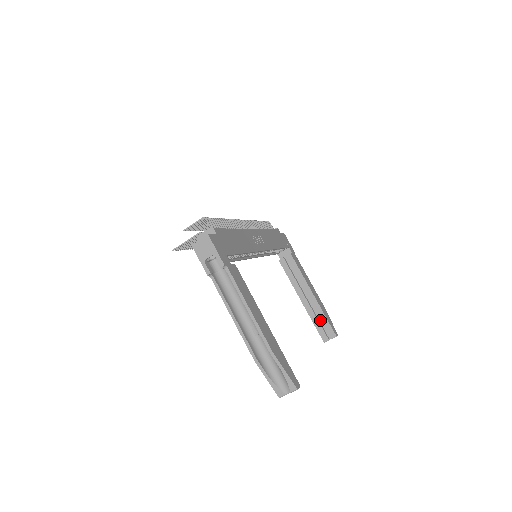
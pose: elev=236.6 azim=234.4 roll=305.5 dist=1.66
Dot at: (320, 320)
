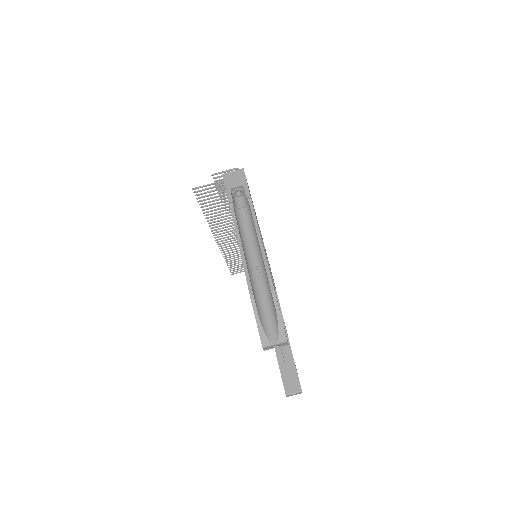
Dot at: (288, 370)
